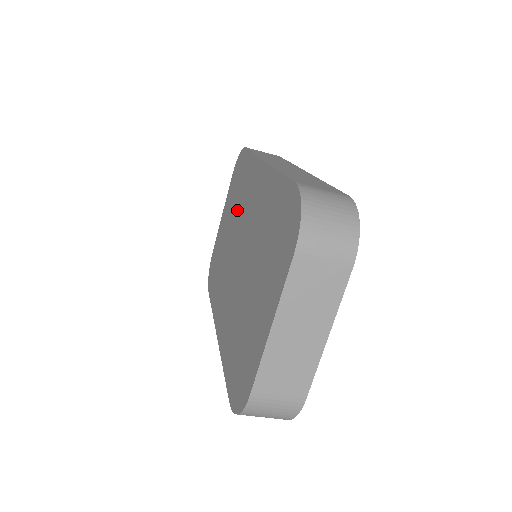
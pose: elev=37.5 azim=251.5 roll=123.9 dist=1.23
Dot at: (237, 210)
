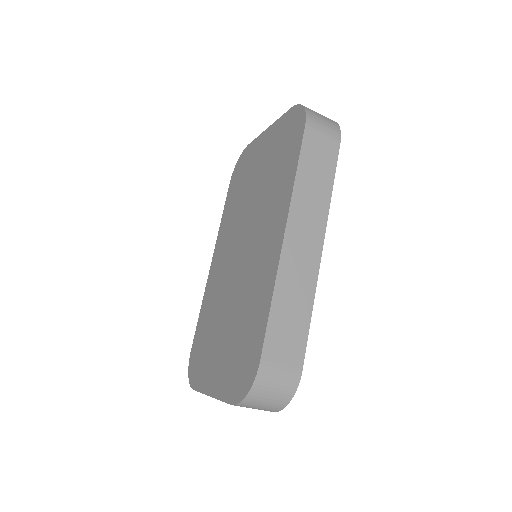
Dot at: (264, 192)
